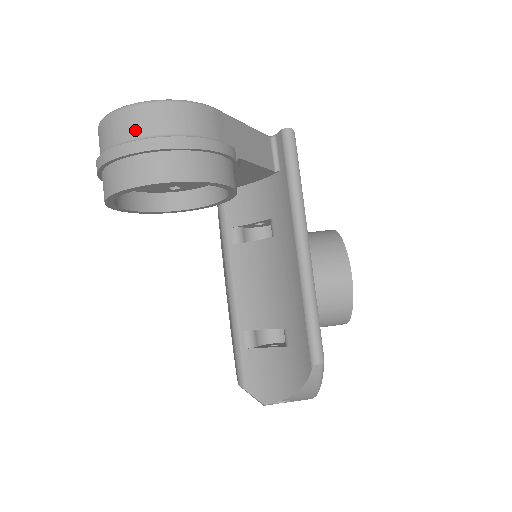
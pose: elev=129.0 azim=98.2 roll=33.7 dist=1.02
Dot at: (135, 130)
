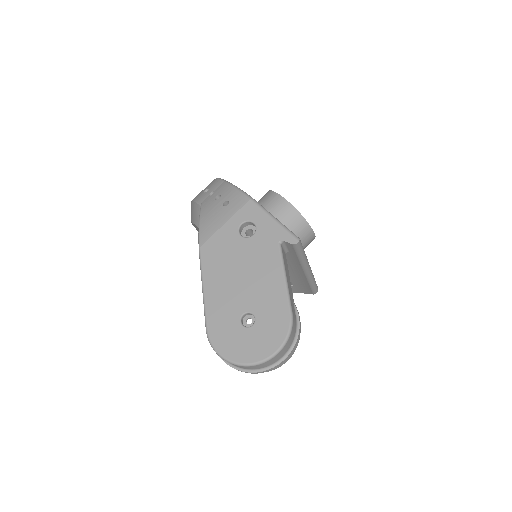
Dot at: (270, 364)
